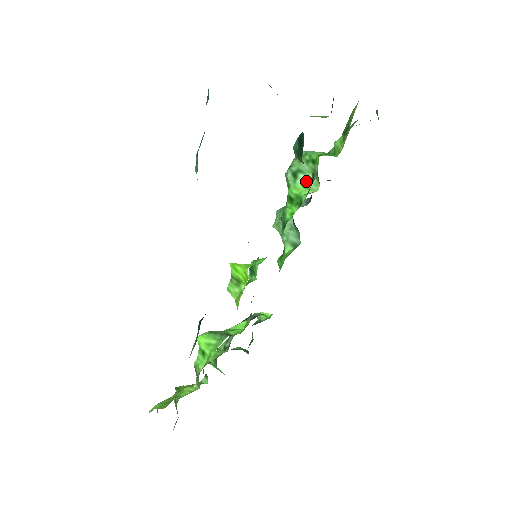
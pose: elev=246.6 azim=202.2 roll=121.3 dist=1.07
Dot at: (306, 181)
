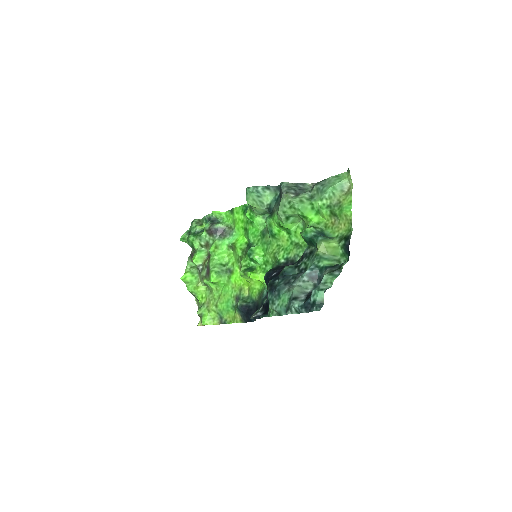
Dot at: (294, 220)
